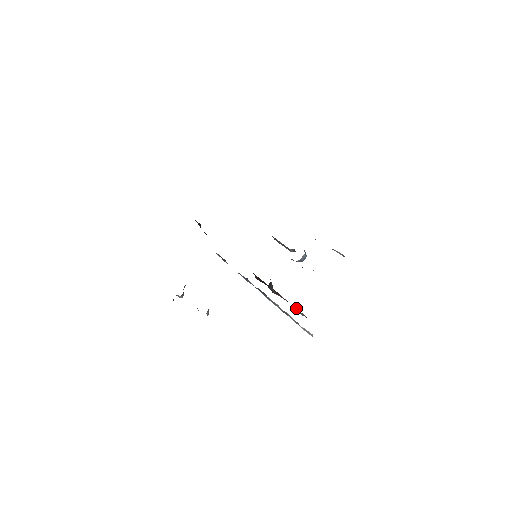
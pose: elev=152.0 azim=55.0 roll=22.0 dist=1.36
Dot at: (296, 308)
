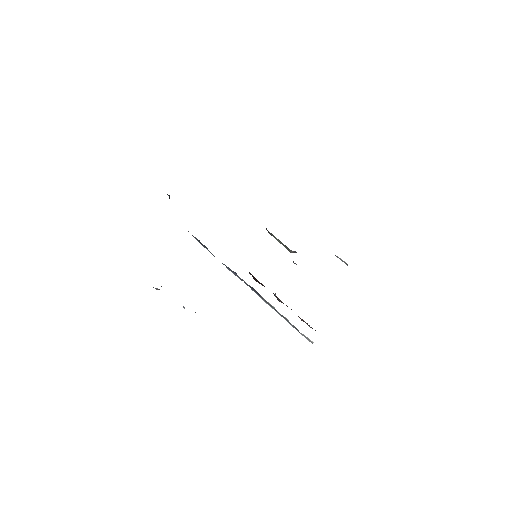
Dot at: occluded
